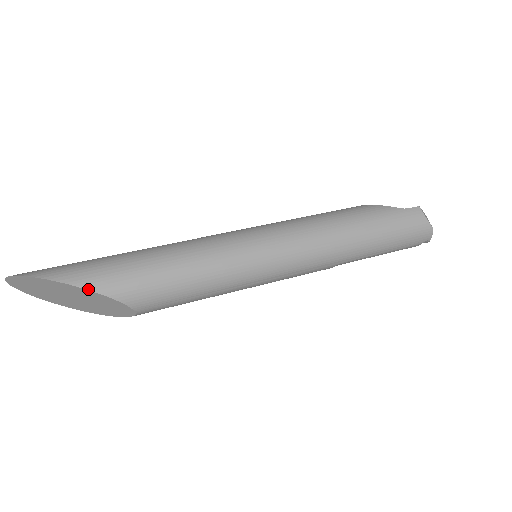
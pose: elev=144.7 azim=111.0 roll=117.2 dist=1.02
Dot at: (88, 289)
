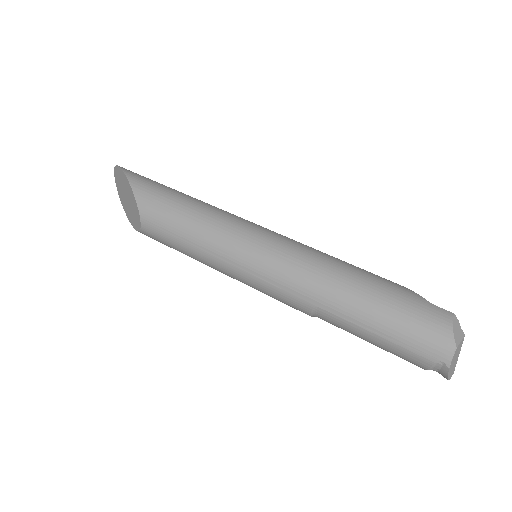
Dot at: (130, 183)
